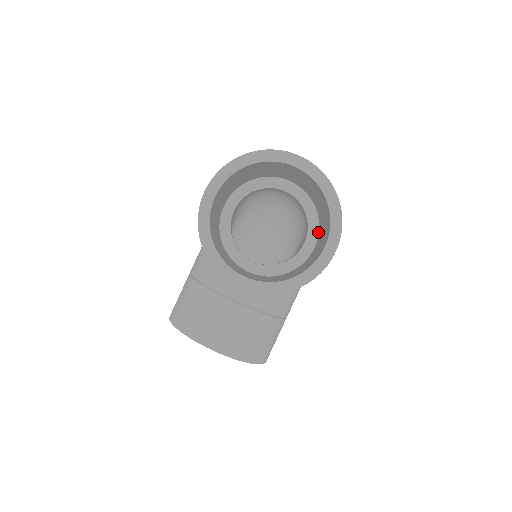
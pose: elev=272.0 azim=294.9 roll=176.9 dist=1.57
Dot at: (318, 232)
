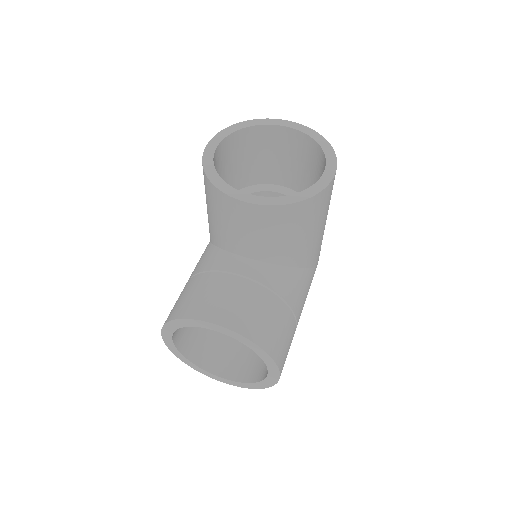
Dot at: occluded
